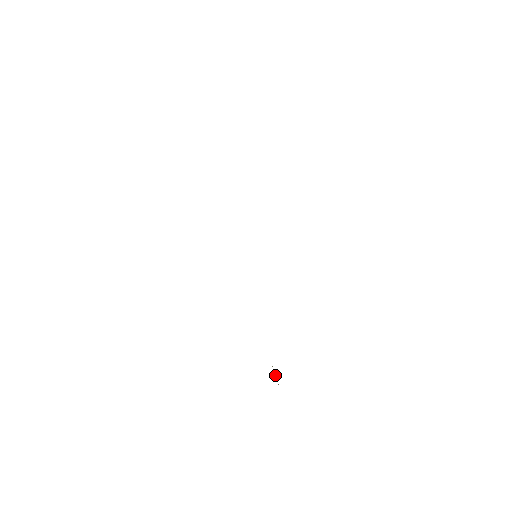
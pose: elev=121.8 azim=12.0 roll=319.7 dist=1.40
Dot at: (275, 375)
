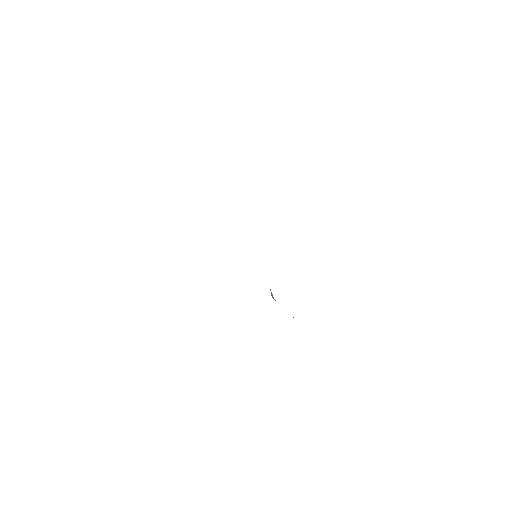
Dot at: occluded
